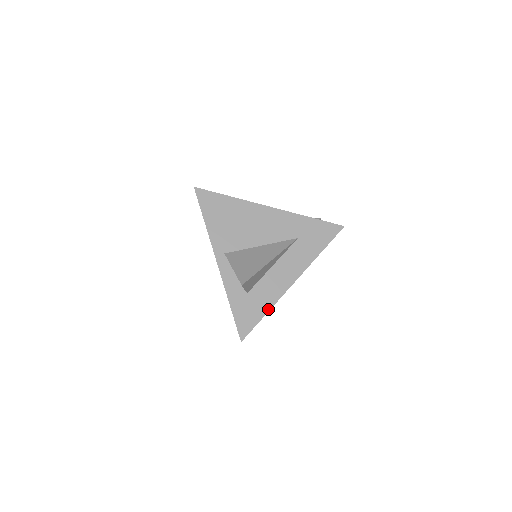
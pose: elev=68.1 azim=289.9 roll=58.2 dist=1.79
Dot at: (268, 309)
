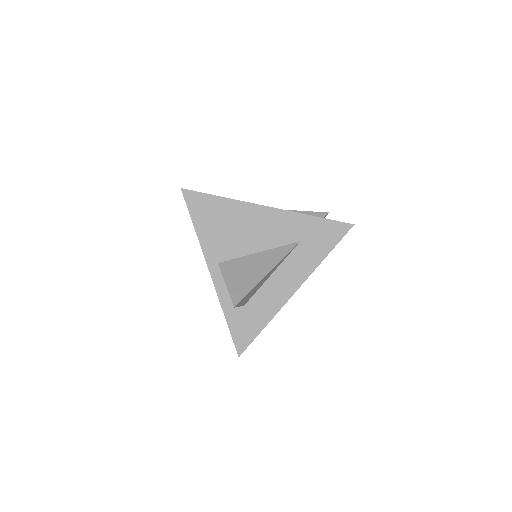
Dot at: (267, 322)
